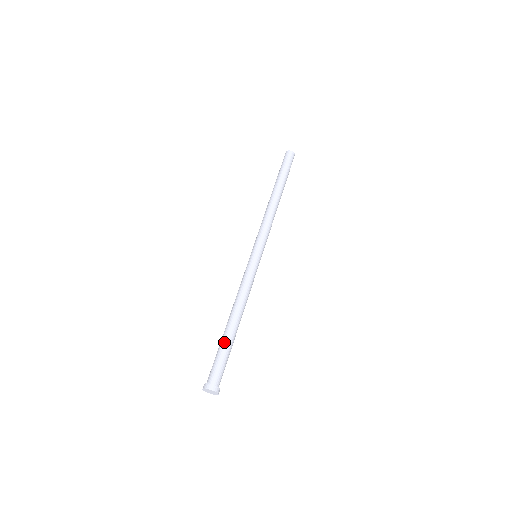
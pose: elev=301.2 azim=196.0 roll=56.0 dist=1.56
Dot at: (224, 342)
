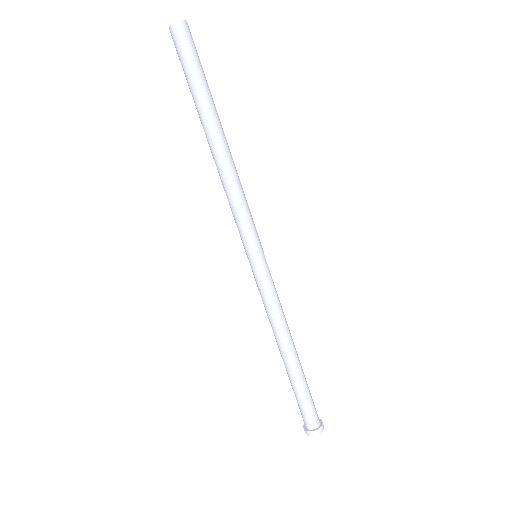
Dot at: (302, 383)
